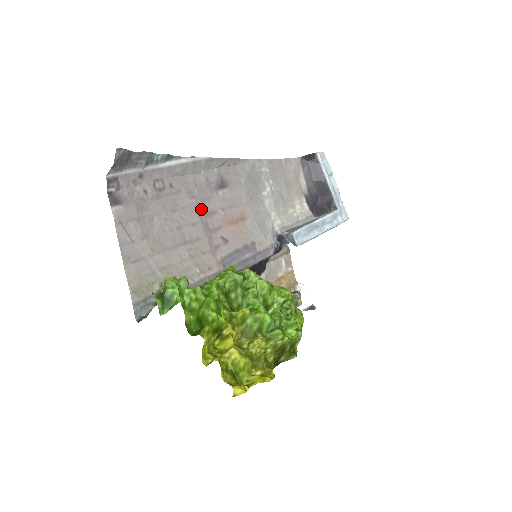
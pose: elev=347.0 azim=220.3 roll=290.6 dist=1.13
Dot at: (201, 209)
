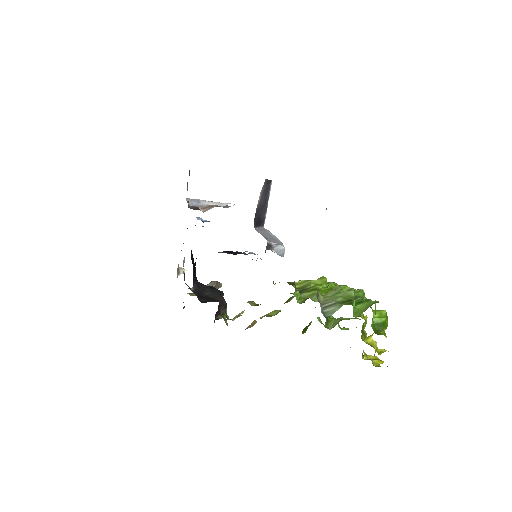
Dot at: occluded
